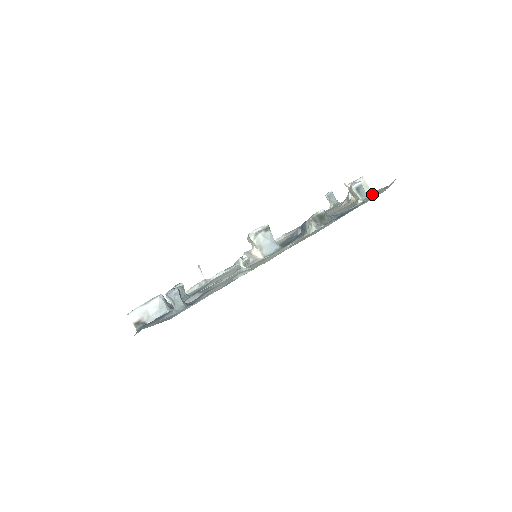
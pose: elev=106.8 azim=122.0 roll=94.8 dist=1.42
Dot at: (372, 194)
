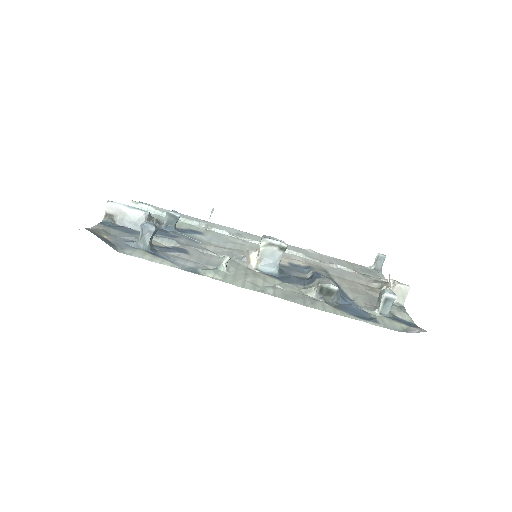
Dot at: (394, 315)
